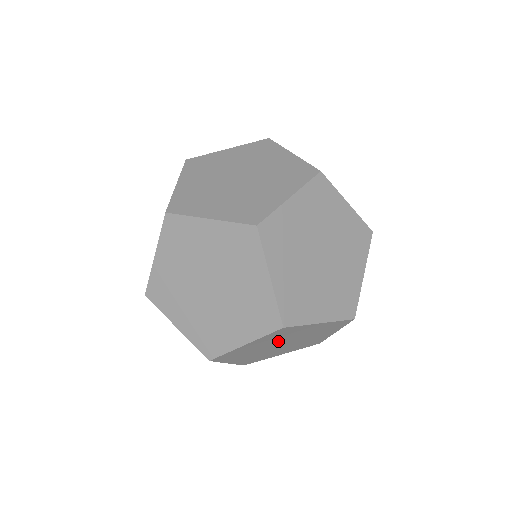
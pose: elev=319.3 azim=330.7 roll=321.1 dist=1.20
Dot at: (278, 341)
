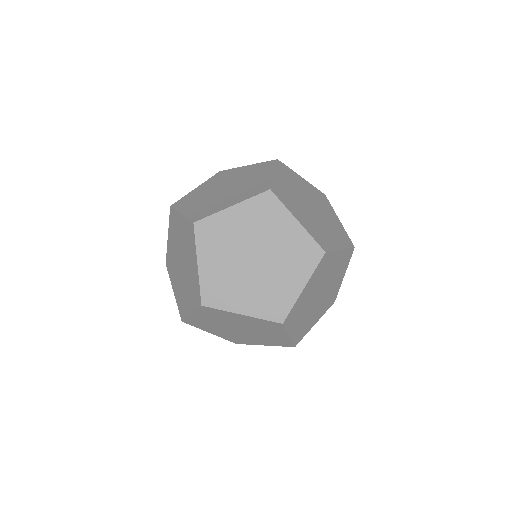
Dot at: (255, 238)
